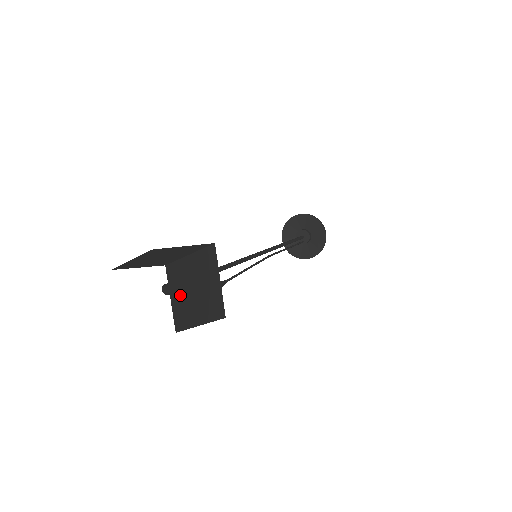
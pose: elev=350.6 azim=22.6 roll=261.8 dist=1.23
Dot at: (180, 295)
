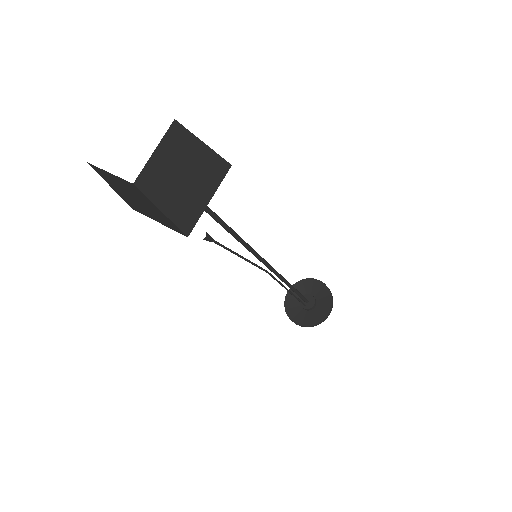
Dot at: (165, 160)
